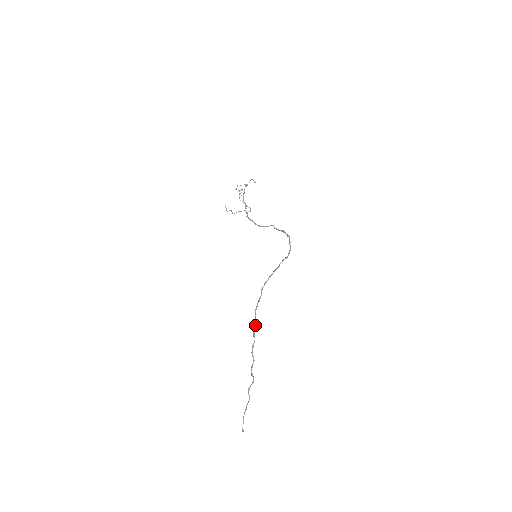
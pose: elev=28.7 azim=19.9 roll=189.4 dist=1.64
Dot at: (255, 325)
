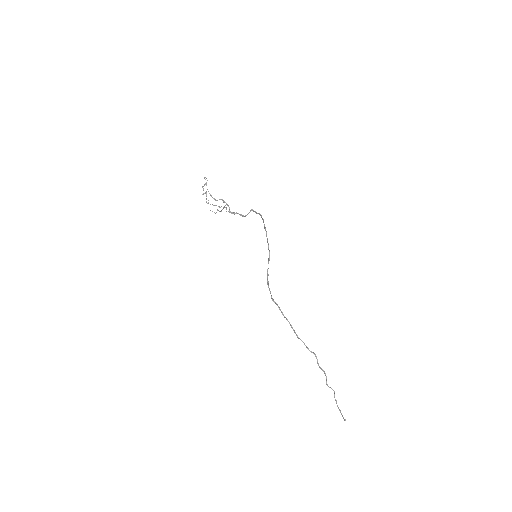
Dot at: (293, 329)
